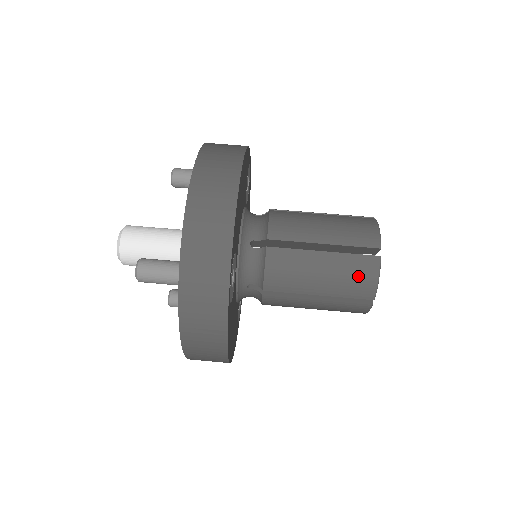
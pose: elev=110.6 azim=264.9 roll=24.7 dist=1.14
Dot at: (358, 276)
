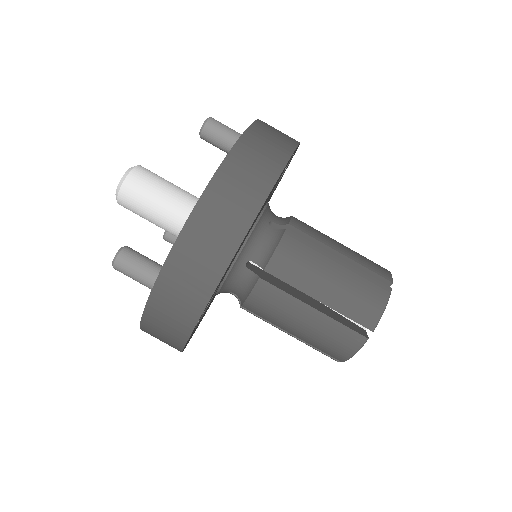
Dot at: (336, 343)
